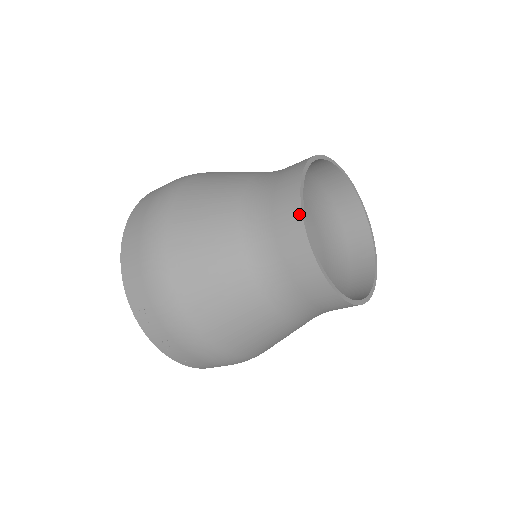
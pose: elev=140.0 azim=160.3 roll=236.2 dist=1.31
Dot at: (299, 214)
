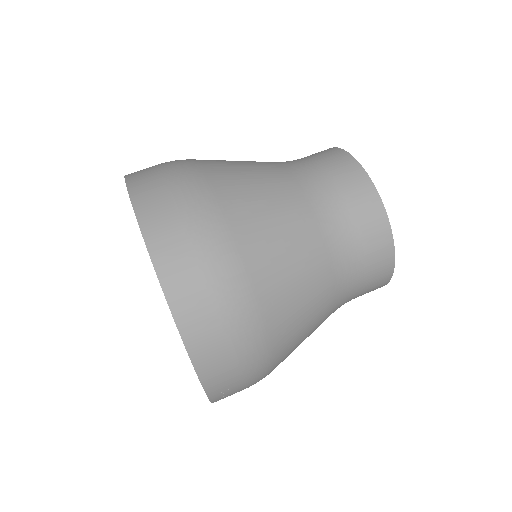
Dot at: (392, 255)
